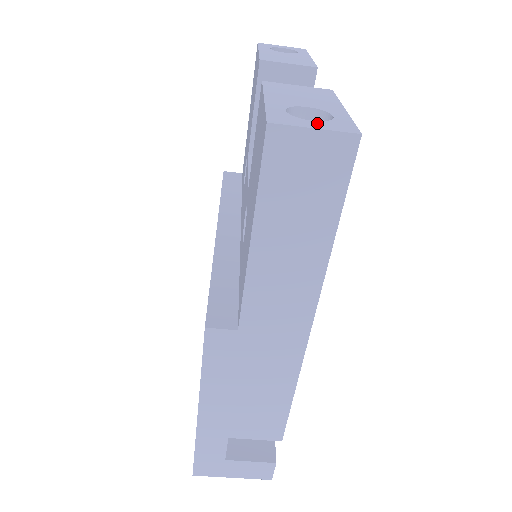
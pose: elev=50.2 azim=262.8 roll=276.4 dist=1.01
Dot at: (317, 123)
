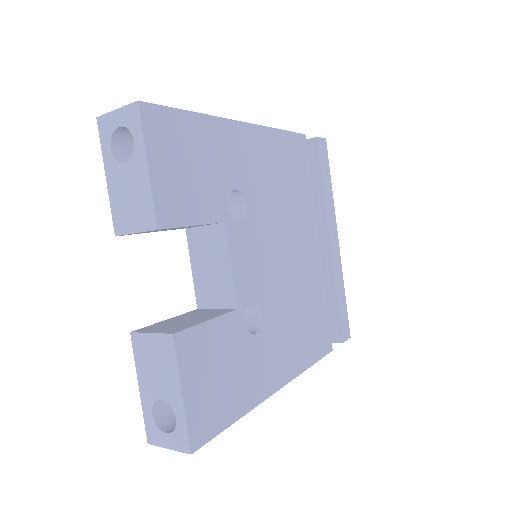
Dot at: (169, 438)
